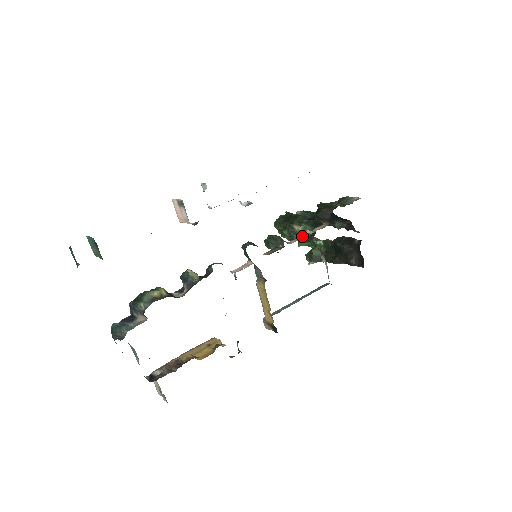
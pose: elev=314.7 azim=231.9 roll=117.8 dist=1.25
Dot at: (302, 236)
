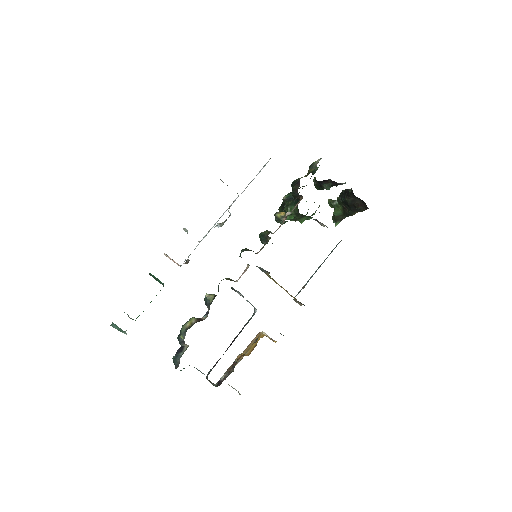
Dot at: (284, 220)
